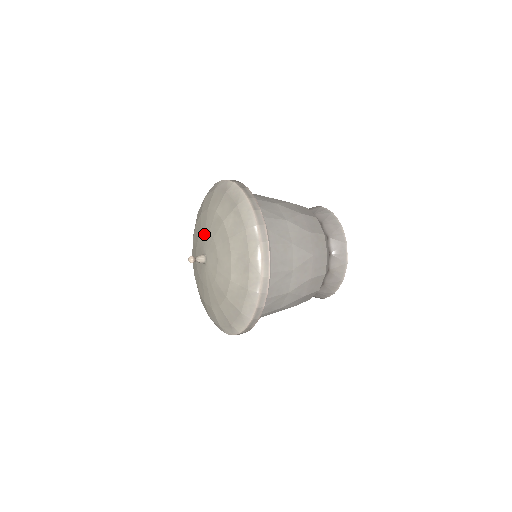
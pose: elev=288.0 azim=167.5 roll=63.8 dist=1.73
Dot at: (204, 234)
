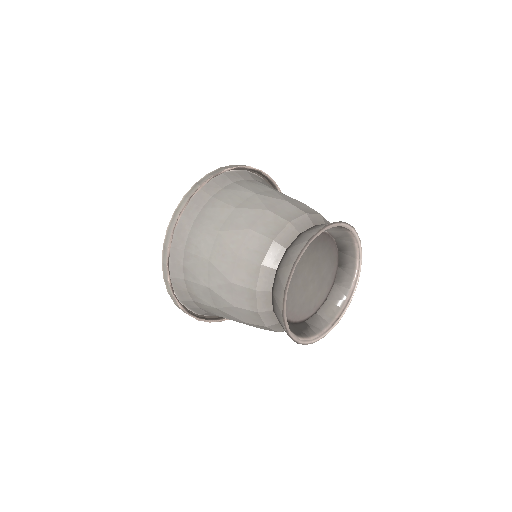
Dot at: occluded
